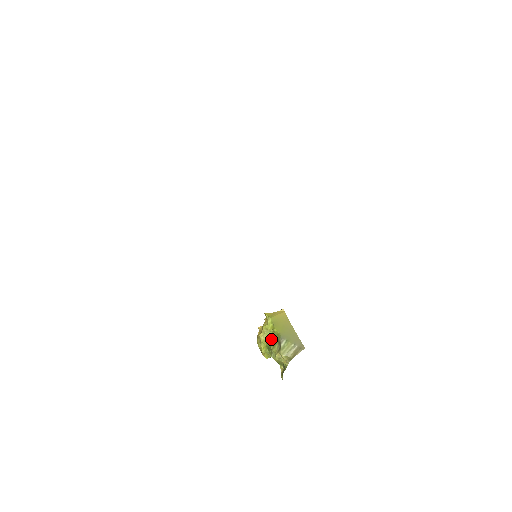
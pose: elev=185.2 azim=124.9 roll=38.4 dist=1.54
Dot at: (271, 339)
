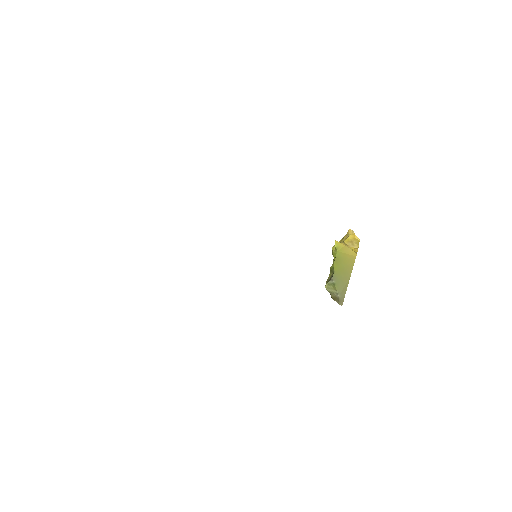
Dot at: occluded
